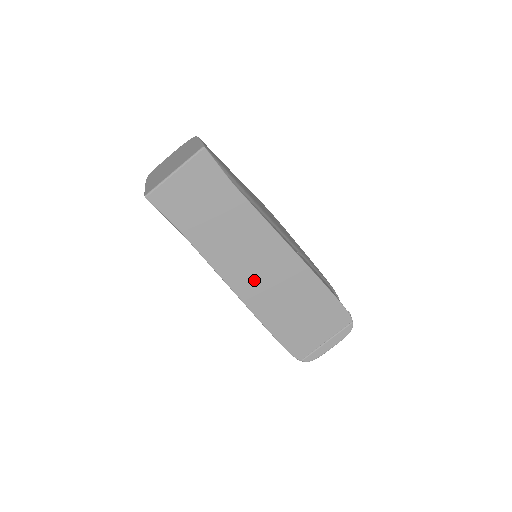
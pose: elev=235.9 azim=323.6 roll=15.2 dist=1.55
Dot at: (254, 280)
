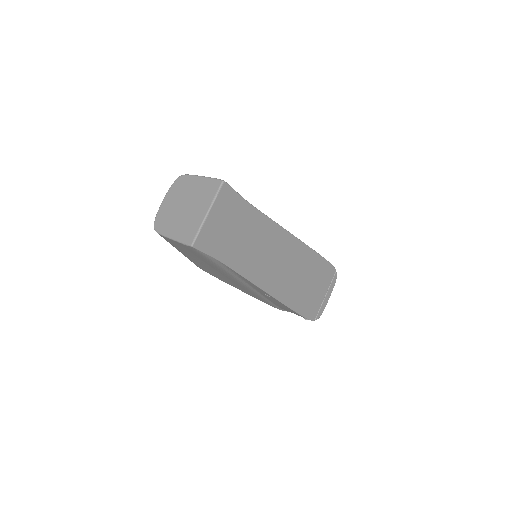
Dot at: (276, 275)
